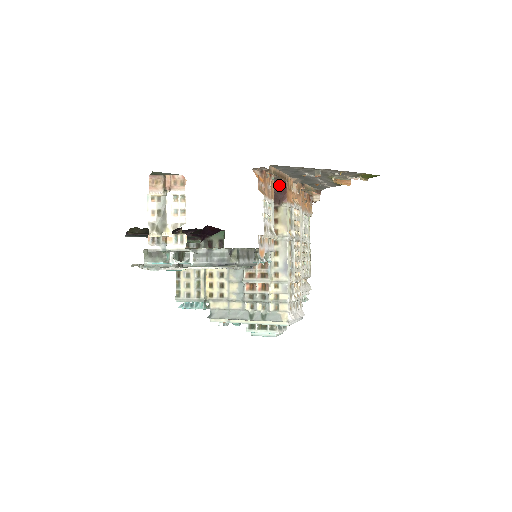
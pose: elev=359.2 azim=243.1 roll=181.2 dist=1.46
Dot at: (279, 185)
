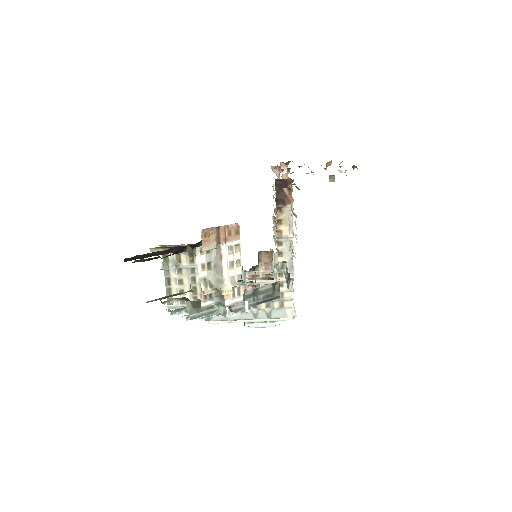
Dot at: (283, 185)
